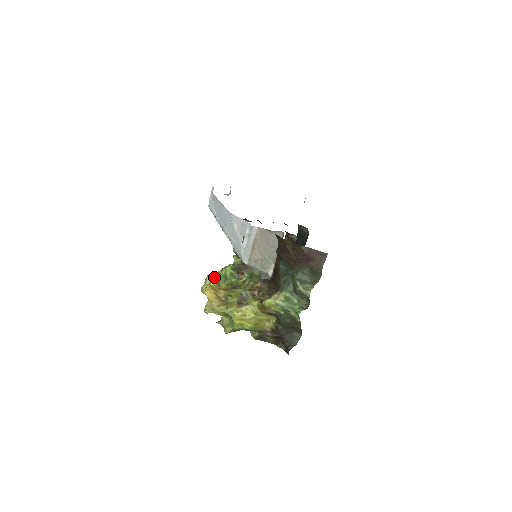
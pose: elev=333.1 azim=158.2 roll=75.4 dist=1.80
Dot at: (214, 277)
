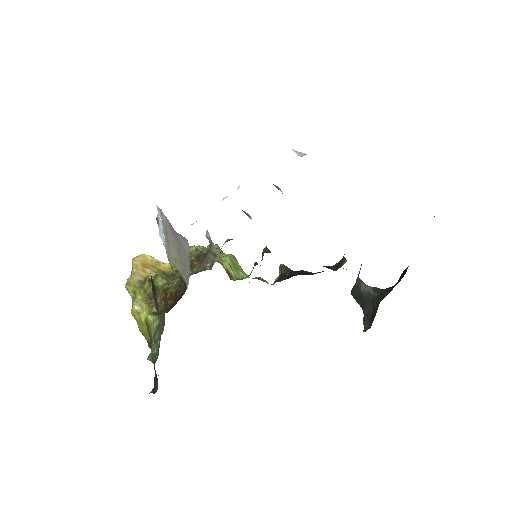
Dot at: occluded
